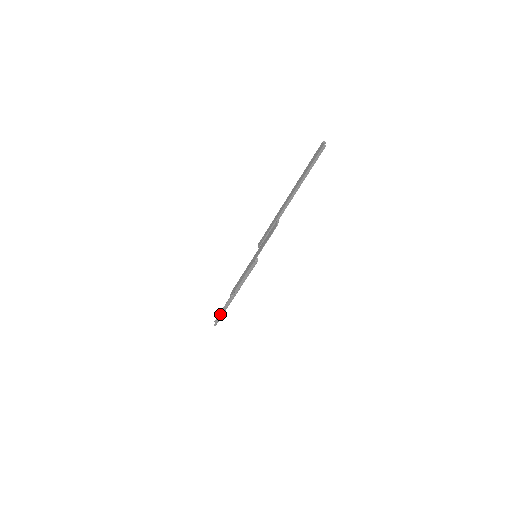
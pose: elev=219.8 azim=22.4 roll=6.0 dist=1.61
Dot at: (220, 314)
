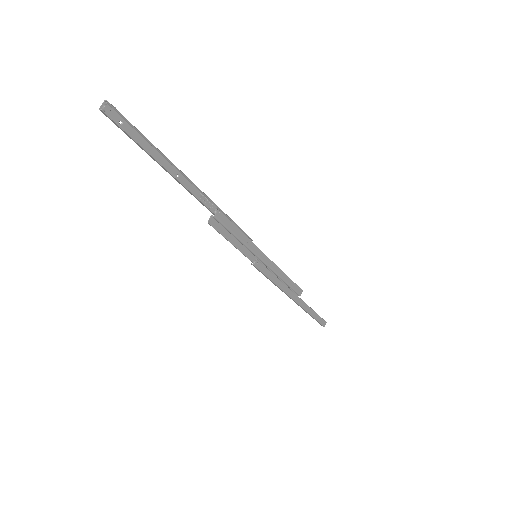
Dot at: occluded
